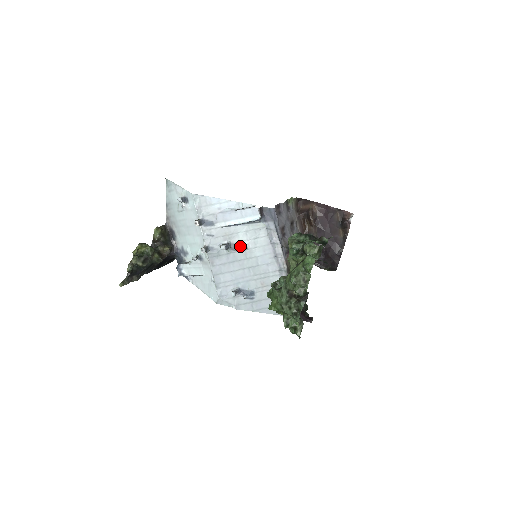
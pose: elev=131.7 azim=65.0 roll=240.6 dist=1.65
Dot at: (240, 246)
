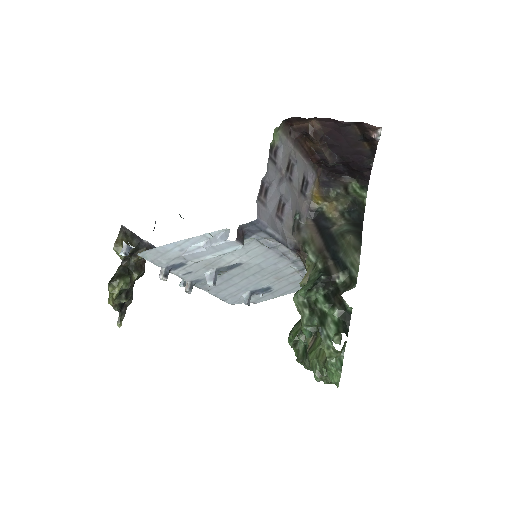
Dot at: (231, 266)
